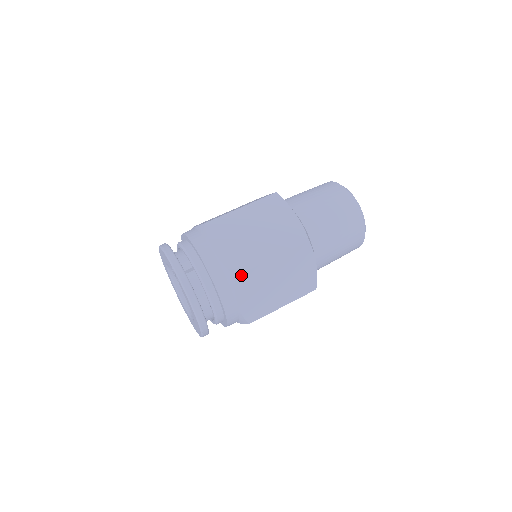
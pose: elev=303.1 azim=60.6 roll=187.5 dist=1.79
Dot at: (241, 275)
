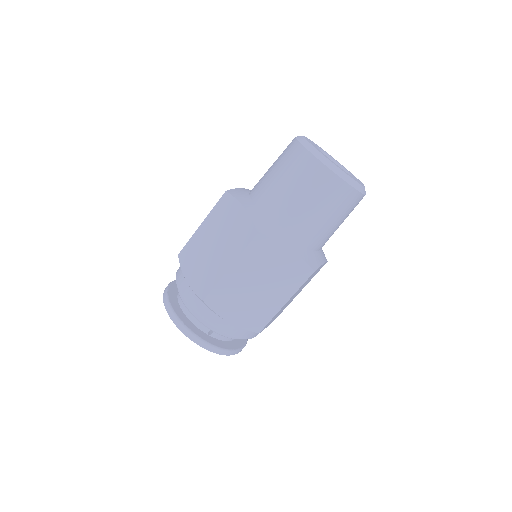
Dot at: (263, 328)
